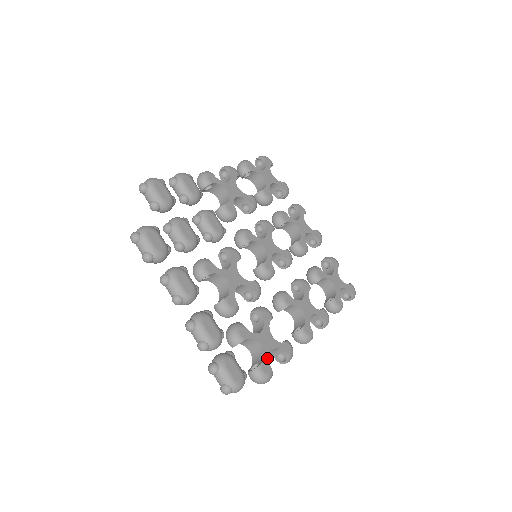
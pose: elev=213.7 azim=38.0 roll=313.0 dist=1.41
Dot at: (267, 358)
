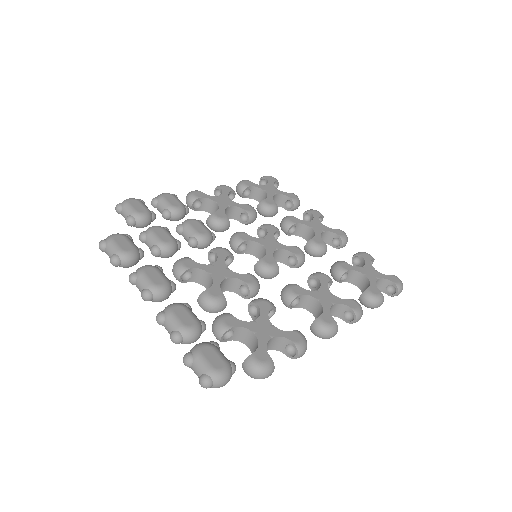
Dot at: (264, 346)
